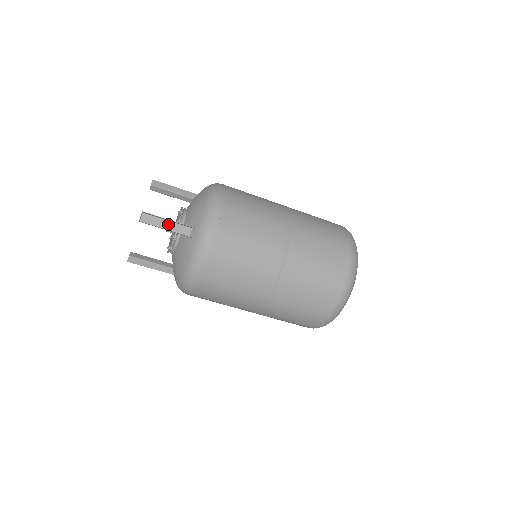
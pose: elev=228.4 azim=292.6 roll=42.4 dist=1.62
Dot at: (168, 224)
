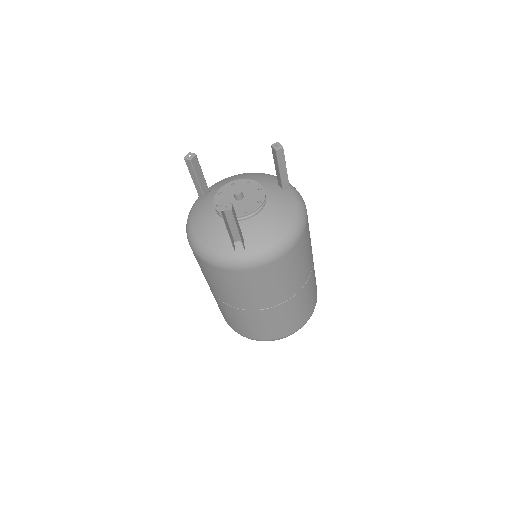
Dot at: (235, 224)
